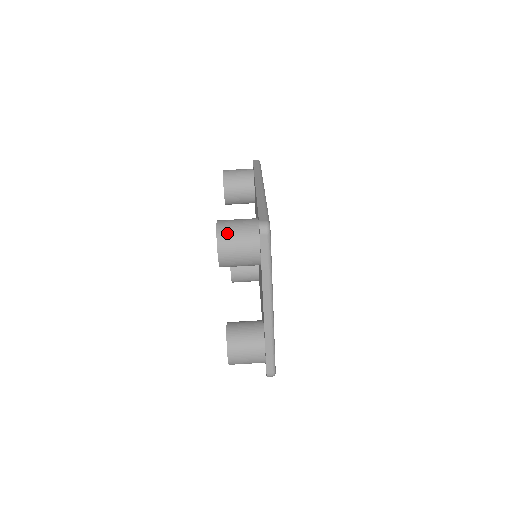
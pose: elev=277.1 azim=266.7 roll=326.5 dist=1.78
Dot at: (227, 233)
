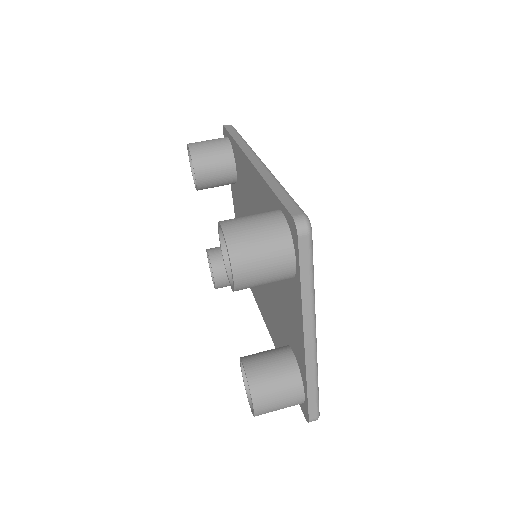
Dot at: (242, 241)
